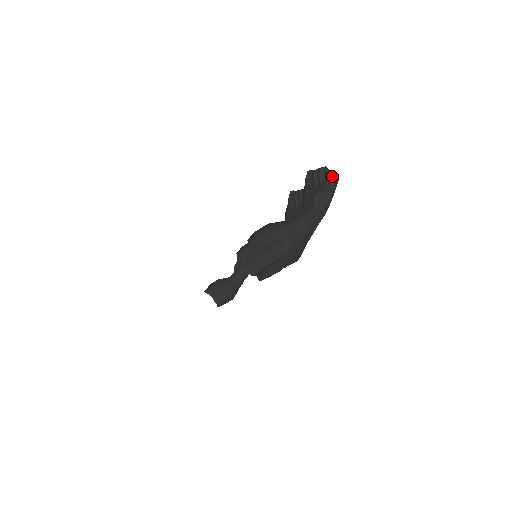
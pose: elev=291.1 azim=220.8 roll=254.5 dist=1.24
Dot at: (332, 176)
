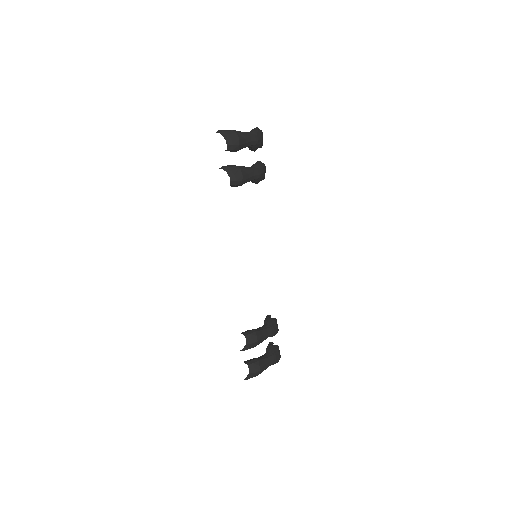
Dot at: (256, 127)
